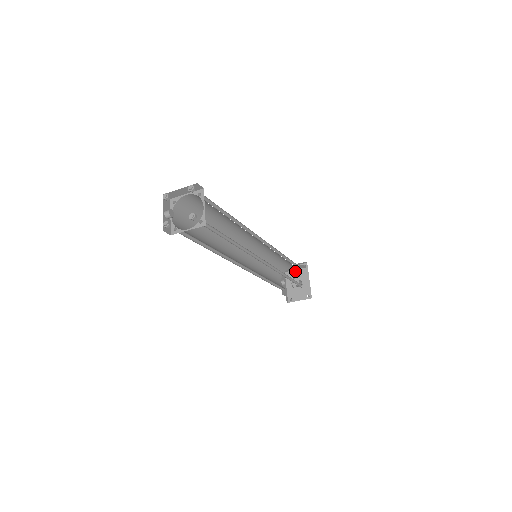
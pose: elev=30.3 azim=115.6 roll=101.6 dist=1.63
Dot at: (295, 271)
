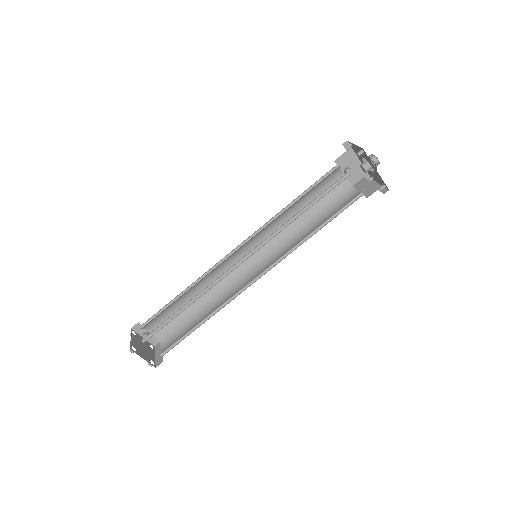
Dot at: (358, 151)
